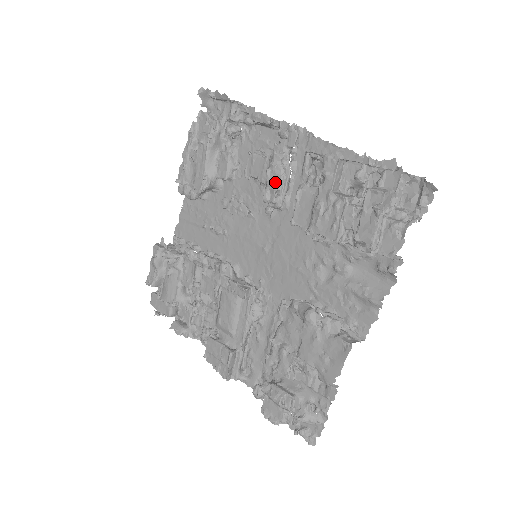
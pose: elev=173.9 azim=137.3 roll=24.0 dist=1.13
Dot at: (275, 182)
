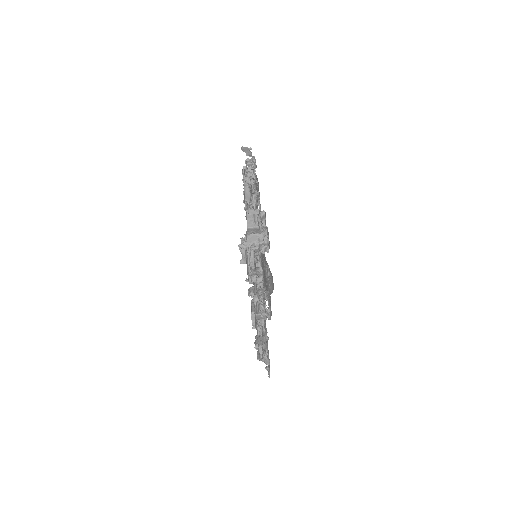
Dot at: occluded
